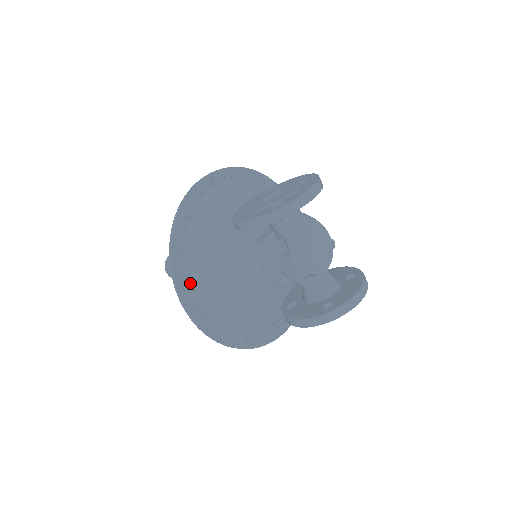
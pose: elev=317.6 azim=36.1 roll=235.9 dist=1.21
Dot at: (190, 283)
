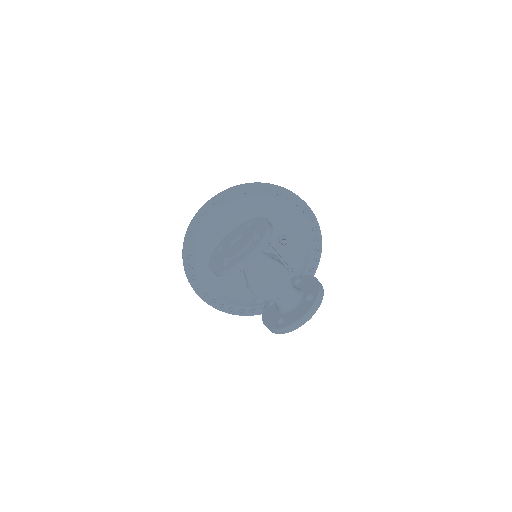
Dot at: (200, 279)
